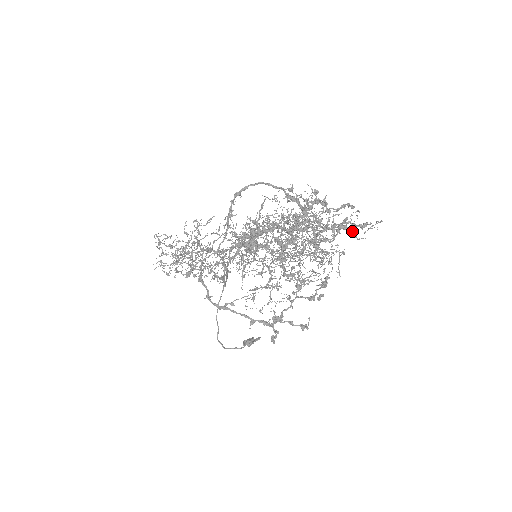
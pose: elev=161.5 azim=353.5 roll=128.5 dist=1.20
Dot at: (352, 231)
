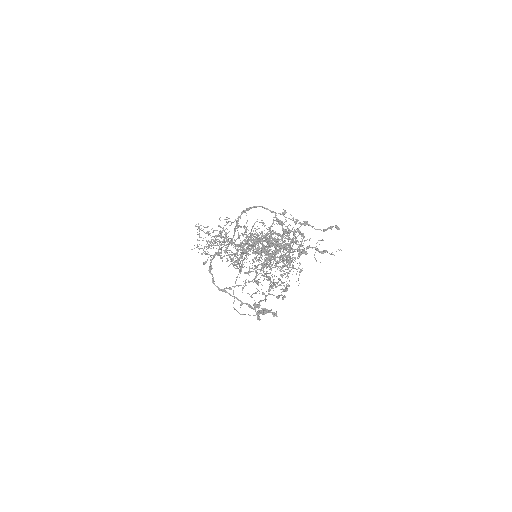
Dot at: occluded
